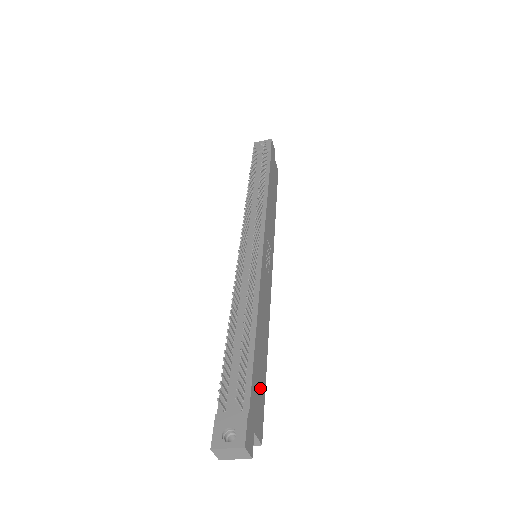
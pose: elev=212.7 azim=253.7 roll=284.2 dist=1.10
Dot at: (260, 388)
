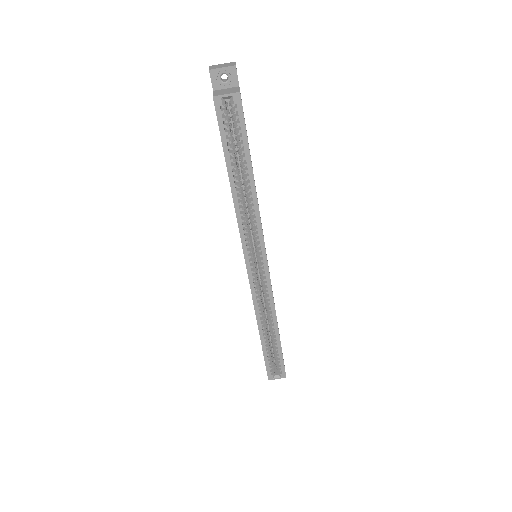
Dot at: occluded
